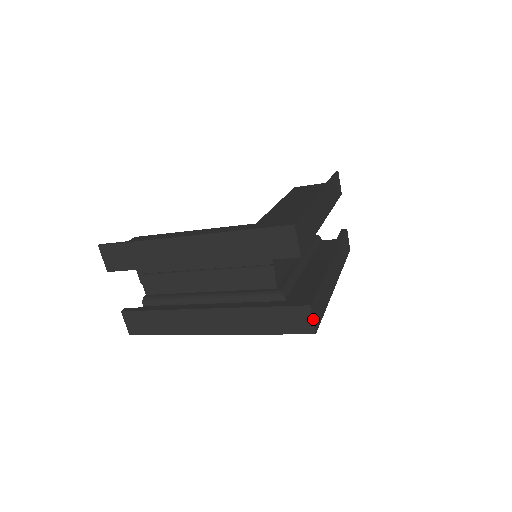
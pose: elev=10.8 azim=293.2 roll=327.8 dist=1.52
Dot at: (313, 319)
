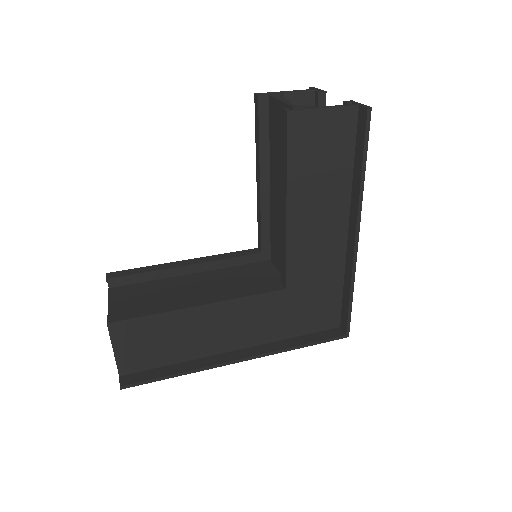
Dot at: occluded
